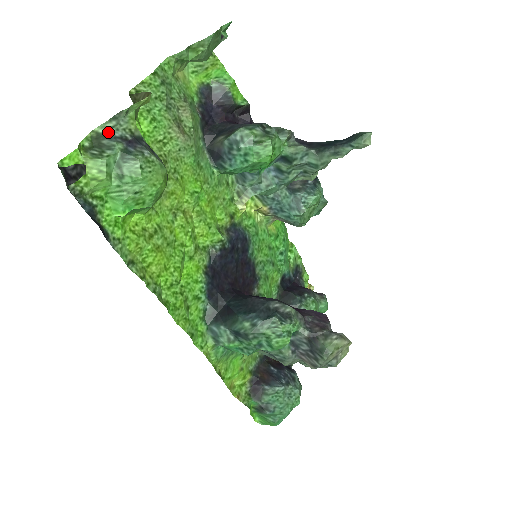
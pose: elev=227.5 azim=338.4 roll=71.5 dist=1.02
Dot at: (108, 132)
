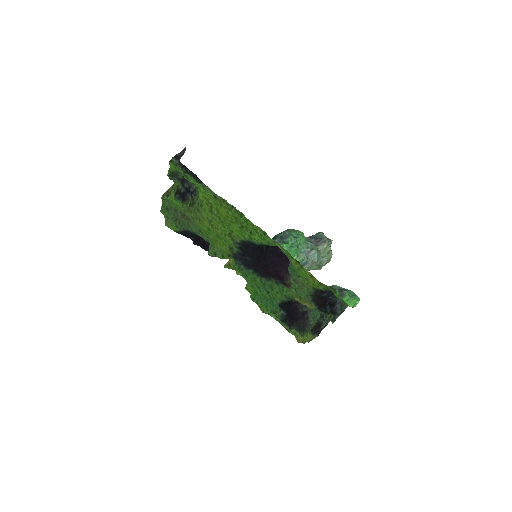
Dot at: (173, 177)
